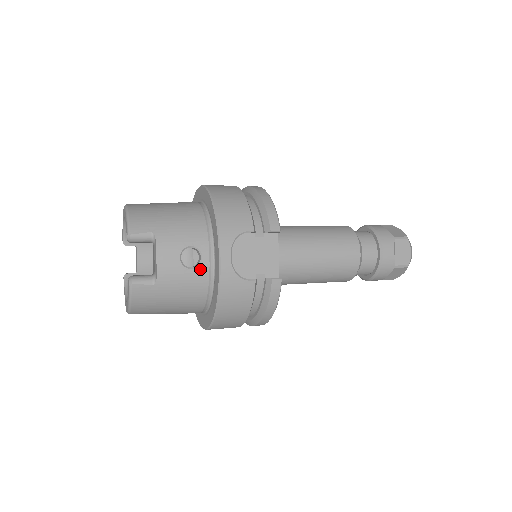
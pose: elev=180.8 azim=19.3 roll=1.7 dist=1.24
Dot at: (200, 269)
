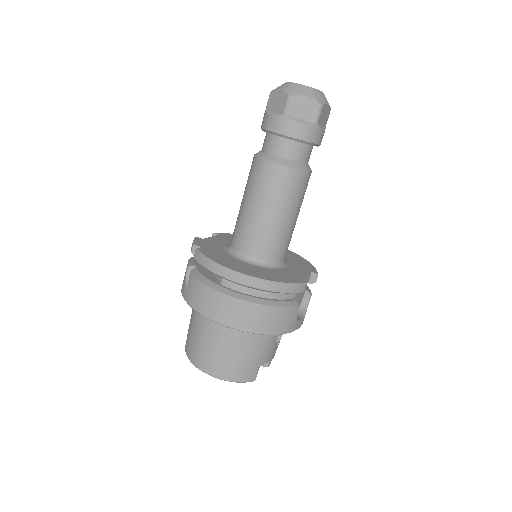
Dot at: occluded
